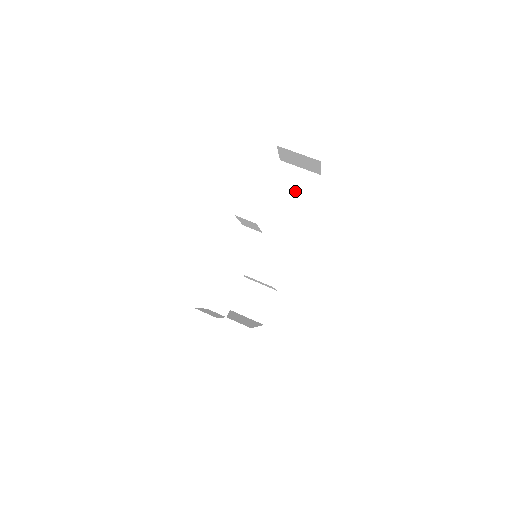
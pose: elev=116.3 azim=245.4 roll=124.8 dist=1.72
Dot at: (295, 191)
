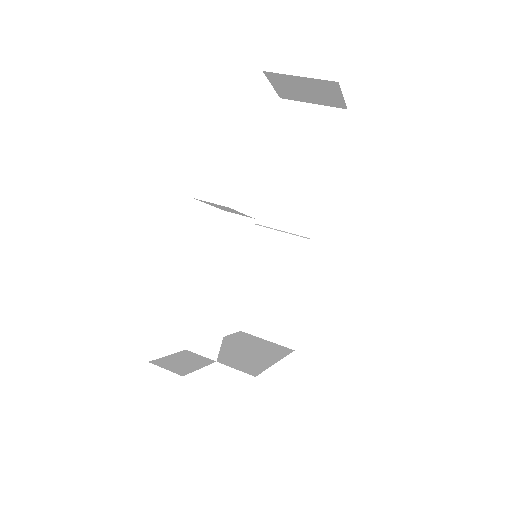
Dot at: (309, 143)
